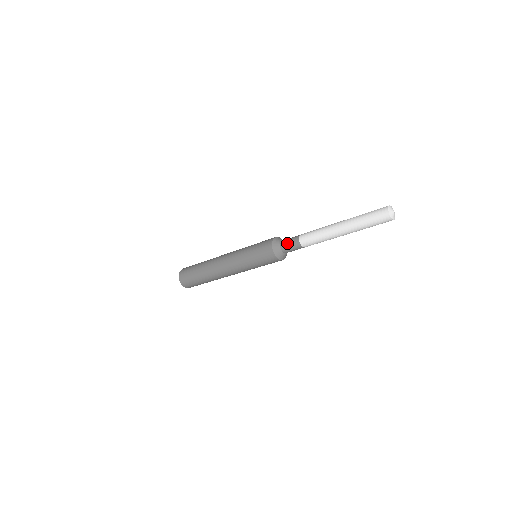
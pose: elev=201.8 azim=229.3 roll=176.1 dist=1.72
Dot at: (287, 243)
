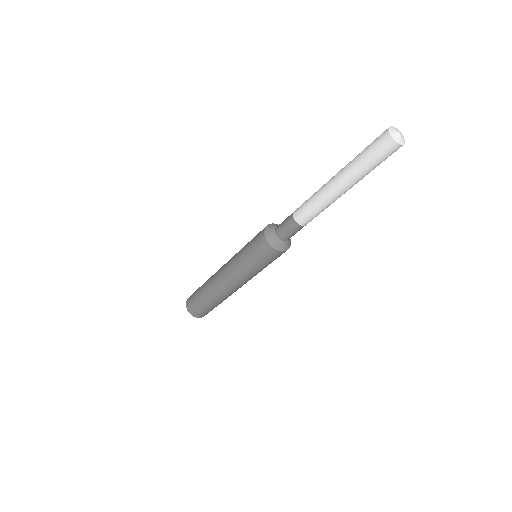
Dot at: (282, 228)
